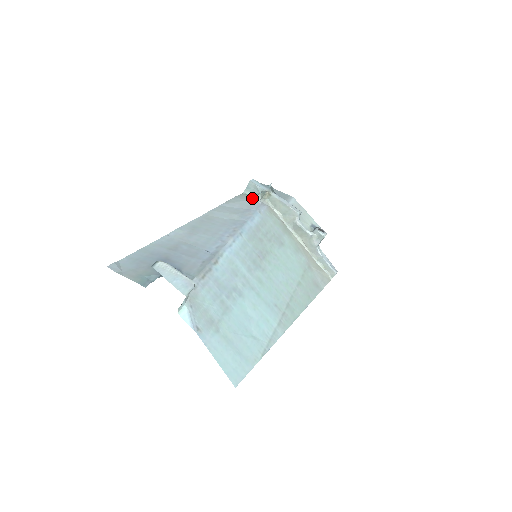
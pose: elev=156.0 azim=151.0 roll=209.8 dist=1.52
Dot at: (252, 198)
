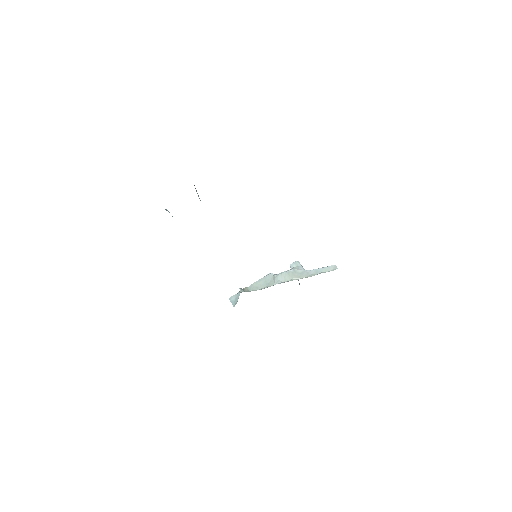
Dot at: occluded
